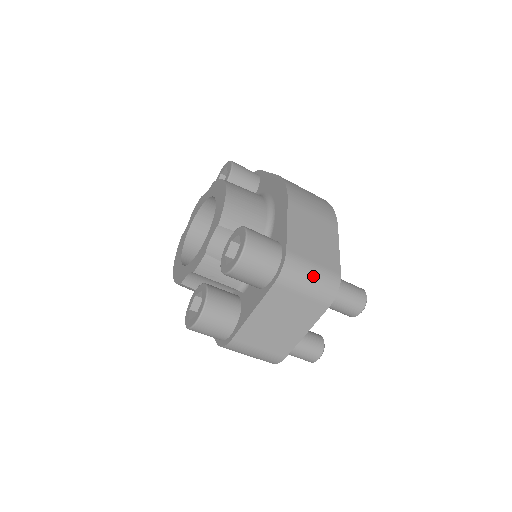
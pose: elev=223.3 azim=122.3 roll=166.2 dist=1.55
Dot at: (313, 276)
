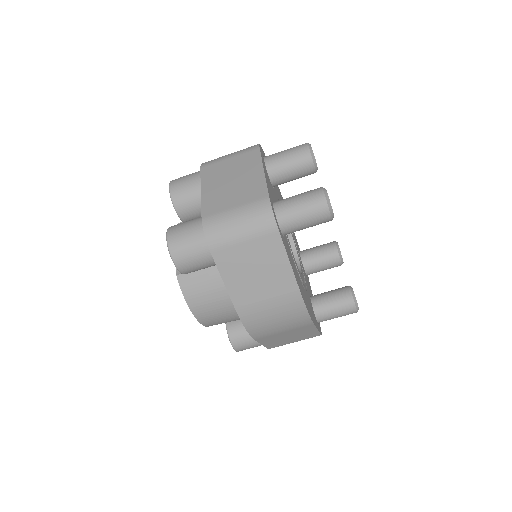
Dot at: occluded
